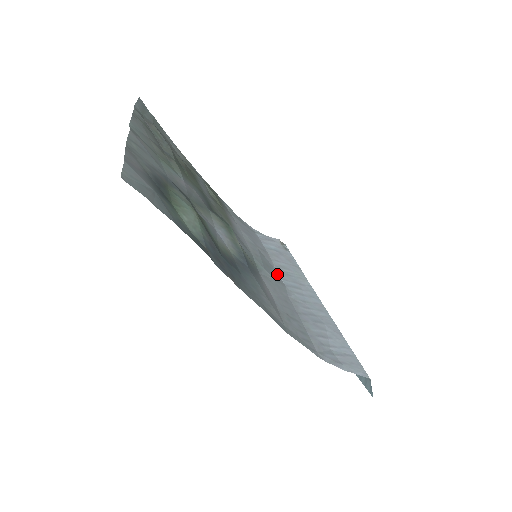
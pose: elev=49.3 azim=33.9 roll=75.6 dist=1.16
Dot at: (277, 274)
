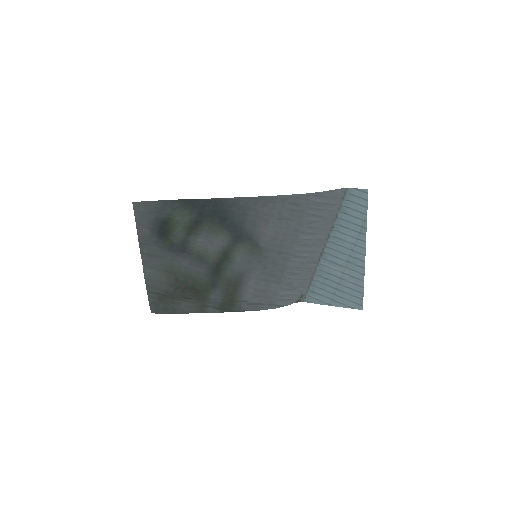
Dot at: (286, 264)
